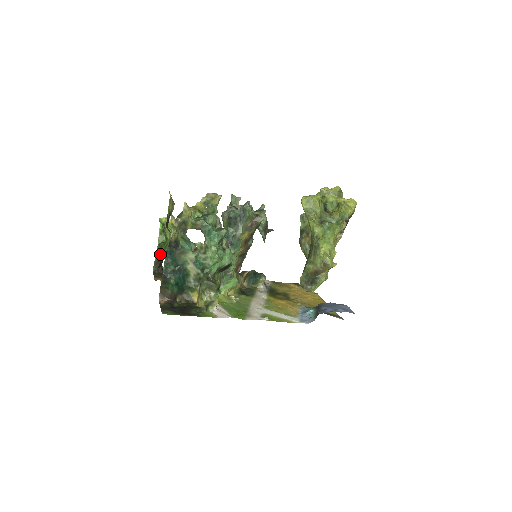
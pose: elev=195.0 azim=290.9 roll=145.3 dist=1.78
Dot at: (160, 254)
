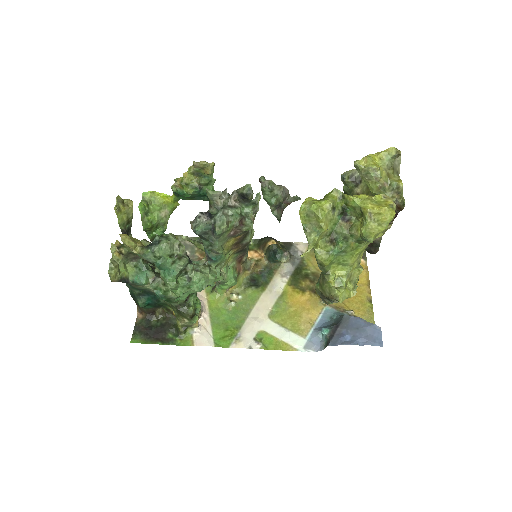
Dot at: (153, 234)
